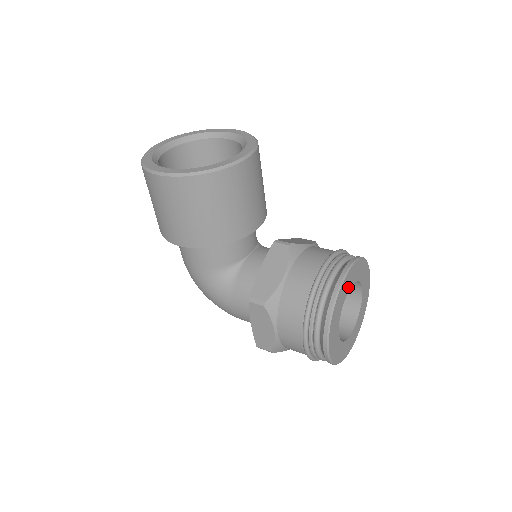
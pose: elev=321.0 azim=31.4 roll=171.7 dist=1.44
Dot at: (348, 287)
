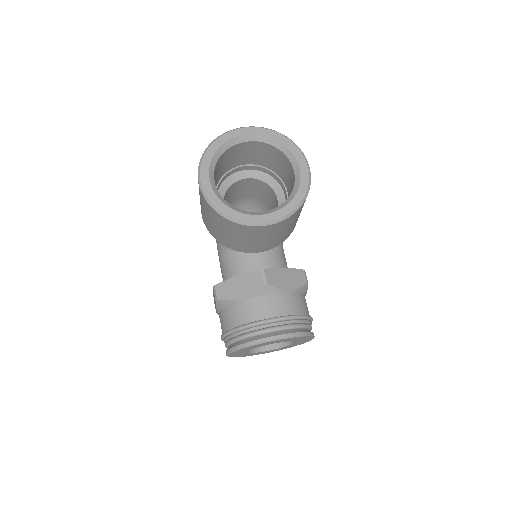
Dot at: occluded
